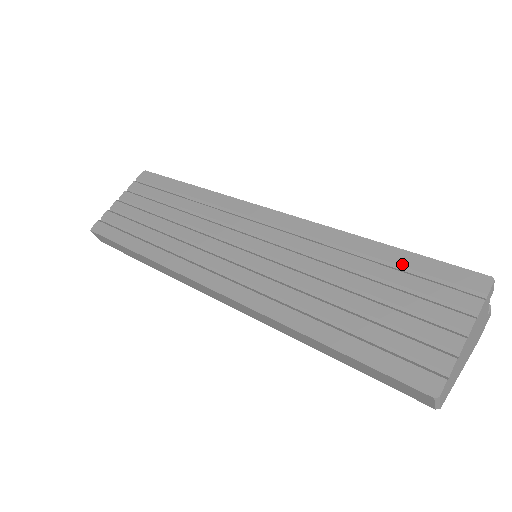
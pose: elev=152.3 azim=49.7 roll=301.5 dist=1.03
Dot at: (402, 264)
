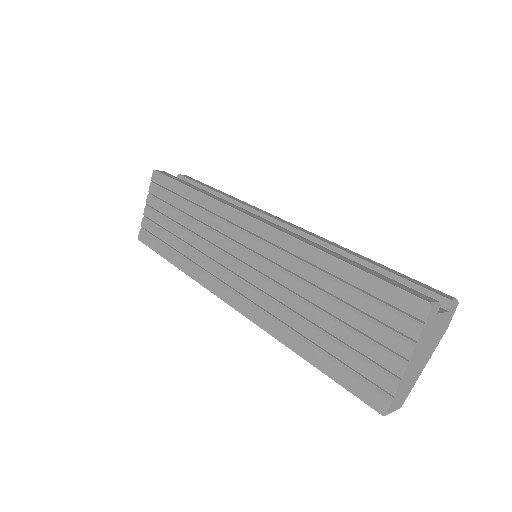
Dot at: (356, 284)
